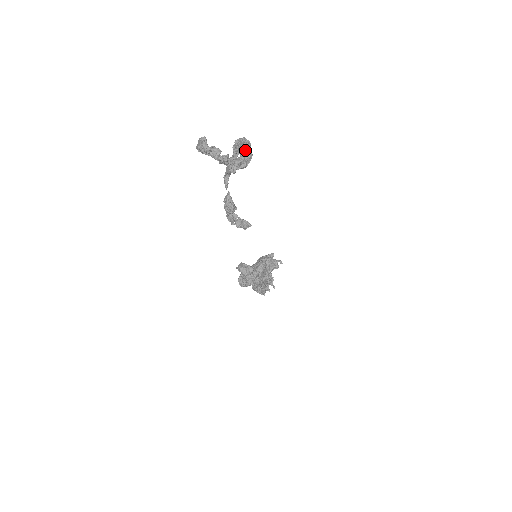
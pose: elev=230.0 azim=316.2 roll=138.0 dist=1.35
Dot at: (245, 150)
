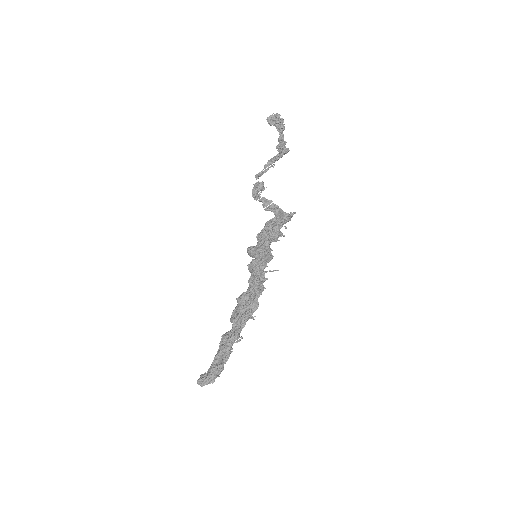
Dot at: occluded
